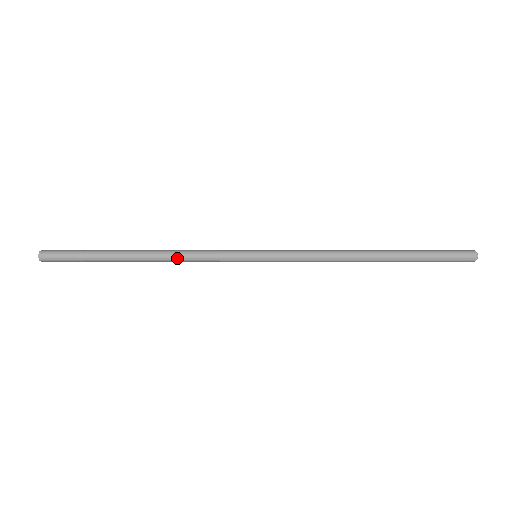
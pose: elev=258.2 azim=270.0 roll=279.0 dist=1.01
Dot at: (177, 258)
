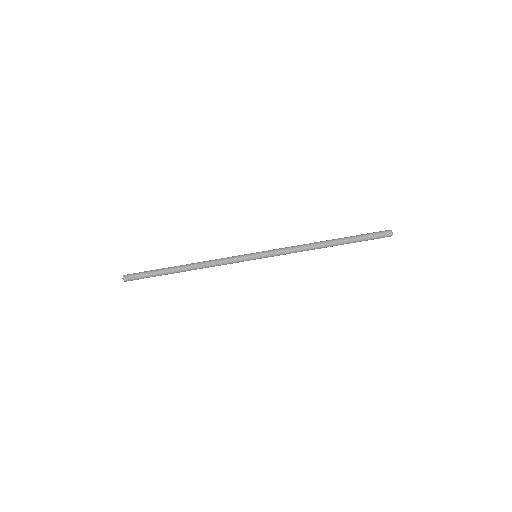
Dot at: (208, 264)
